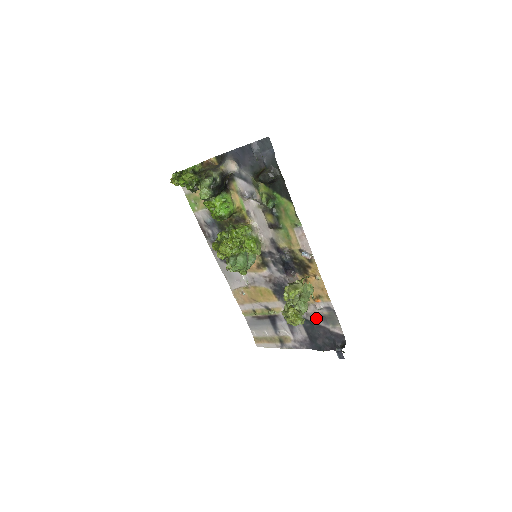
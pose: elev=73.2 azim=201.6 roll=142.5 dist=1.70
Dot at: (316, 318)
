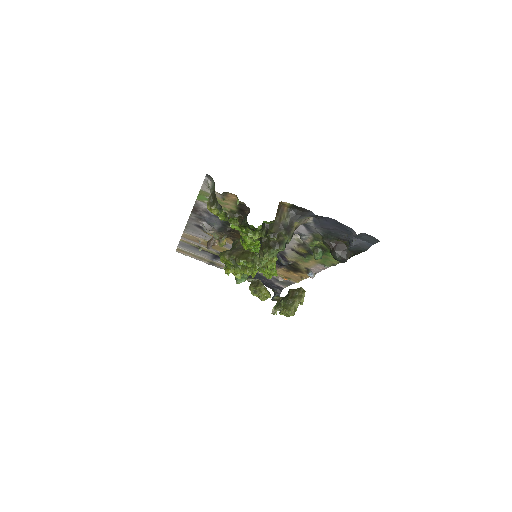
Dot at: occluded
